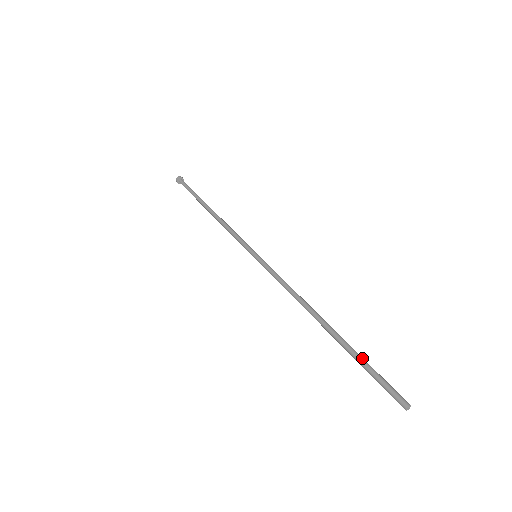
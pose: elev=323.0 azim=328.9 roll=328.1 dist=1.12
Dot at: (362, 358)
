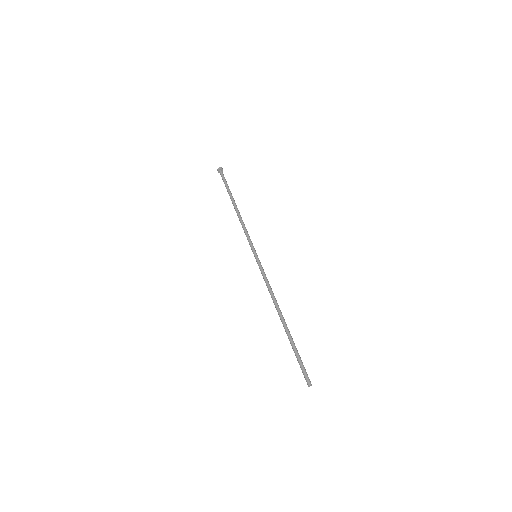
Dot at: occluded
